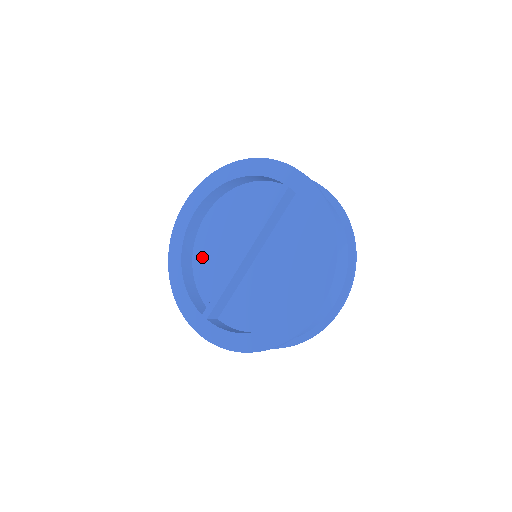
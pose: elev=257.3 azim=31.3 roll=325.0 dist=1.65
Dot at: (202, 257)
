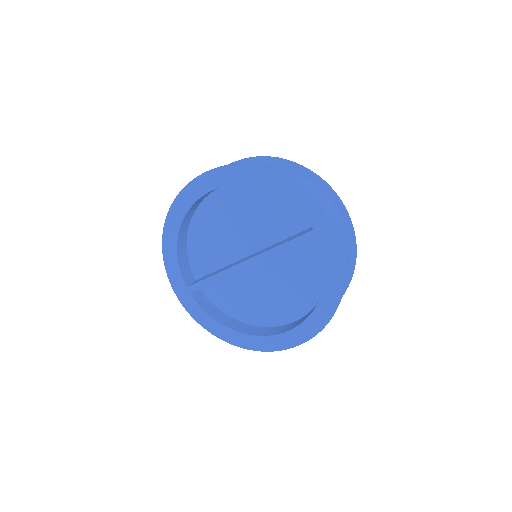
Dot at: (202, 226)
